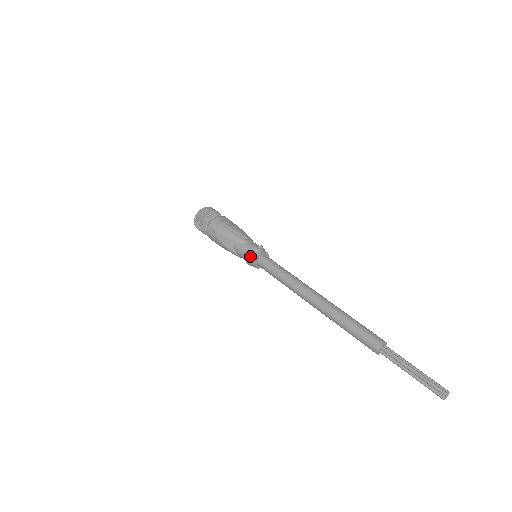
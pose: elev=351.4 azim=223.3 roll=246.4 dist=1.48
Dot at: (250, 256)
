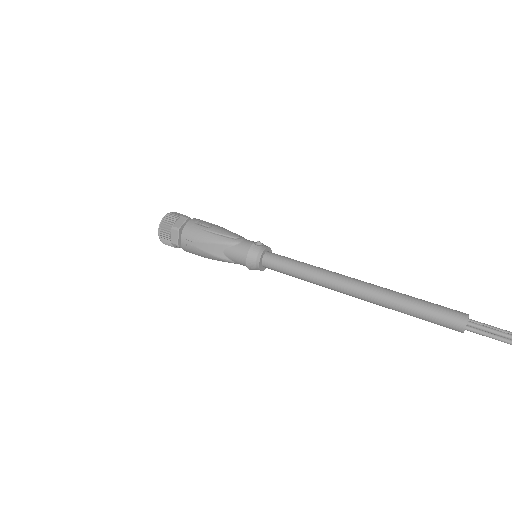
Dot at: (251, 258)
